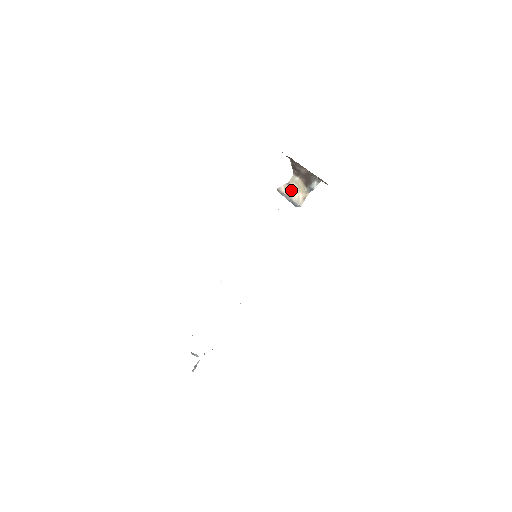
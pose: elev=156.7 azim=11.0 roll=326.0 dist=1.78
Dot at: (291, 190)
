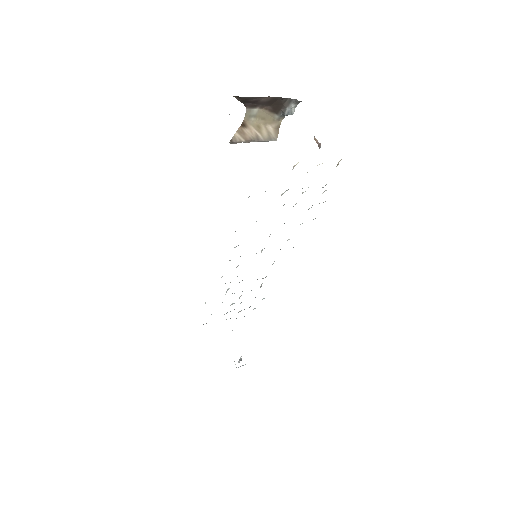
Dot at: (252, 130)
